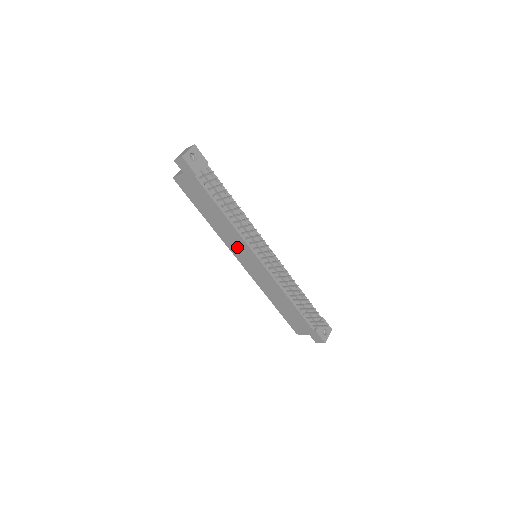
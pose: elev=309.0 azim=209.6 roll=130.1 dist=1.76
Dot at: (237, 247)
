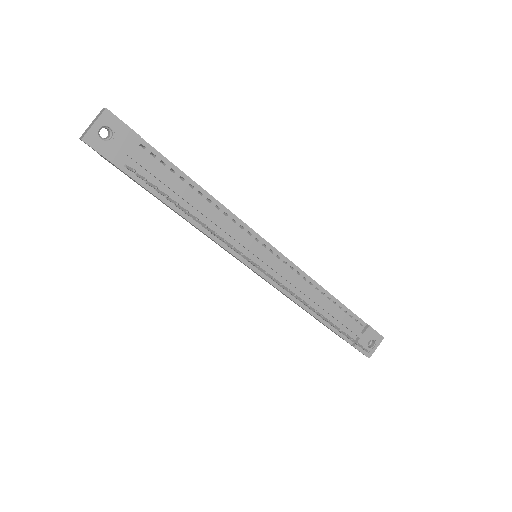
Dot at: occluded
